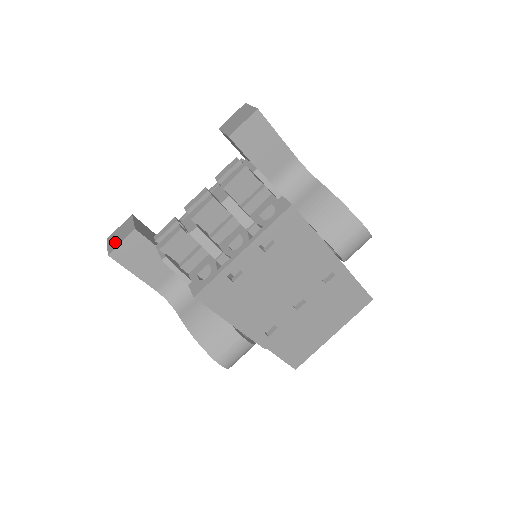
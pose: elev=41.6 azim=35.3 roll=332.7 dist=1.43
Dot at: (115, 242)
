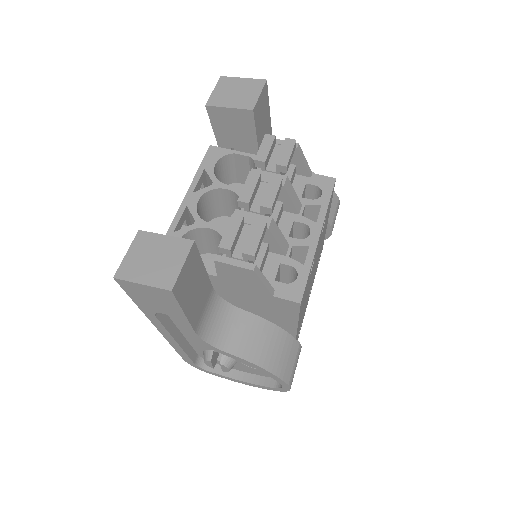
Dot at: (161, 271)
